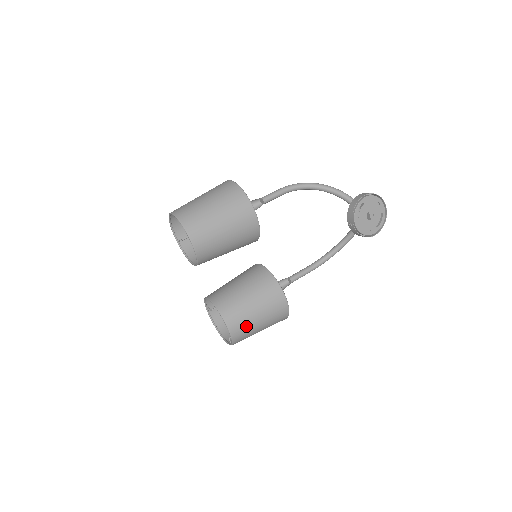
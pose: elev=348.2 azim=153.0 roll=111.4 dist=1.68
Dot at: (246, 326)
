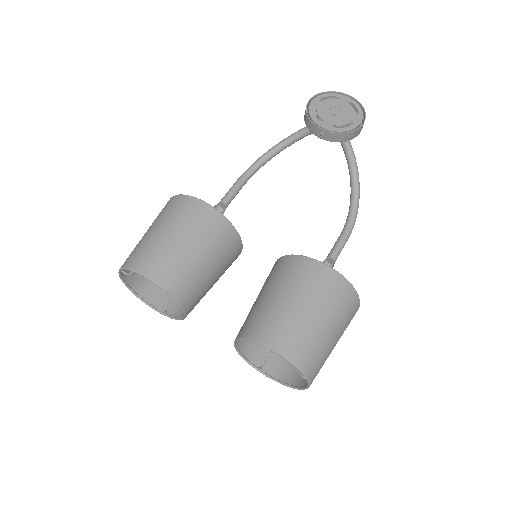
Dot at: (296, 331)
